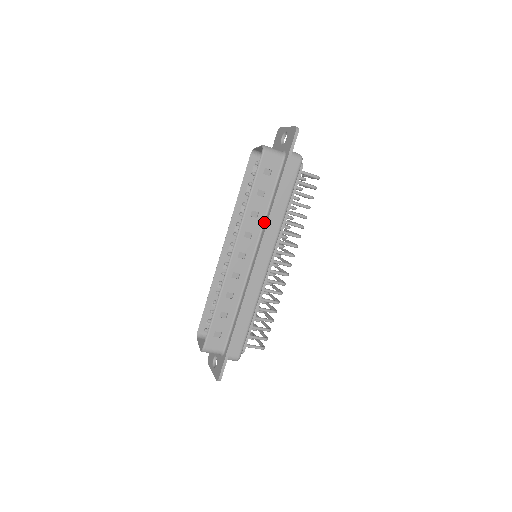
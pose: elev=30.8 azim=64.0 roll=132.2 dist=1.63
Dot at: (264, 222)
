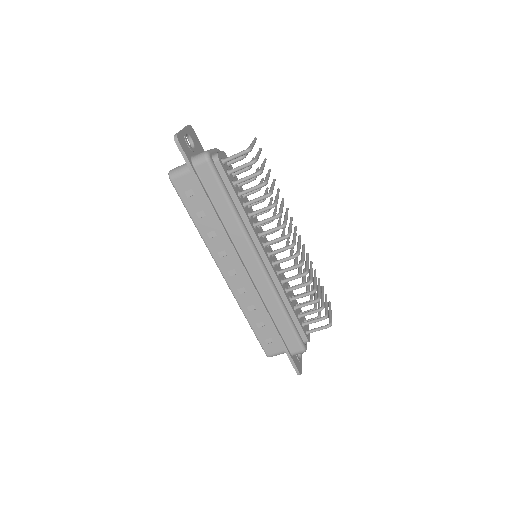
Dot at: occluded
